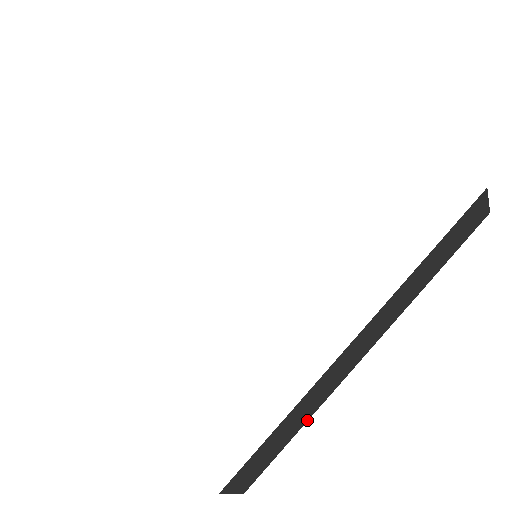
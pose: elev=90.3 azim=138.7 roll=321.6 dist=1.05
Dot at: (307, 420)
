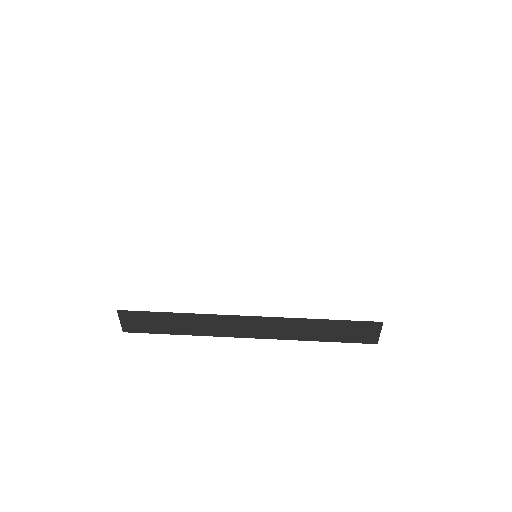
Dot at: (188, 334)
